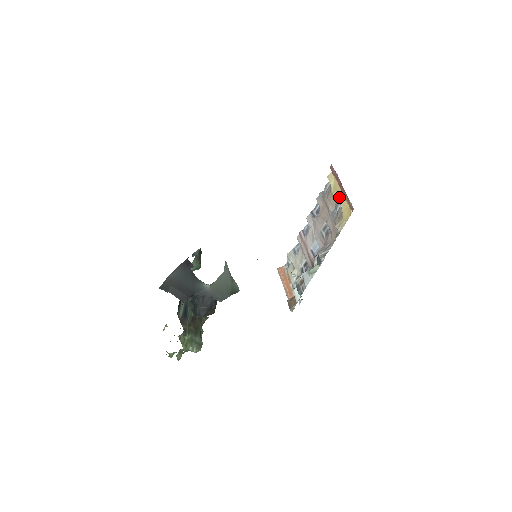
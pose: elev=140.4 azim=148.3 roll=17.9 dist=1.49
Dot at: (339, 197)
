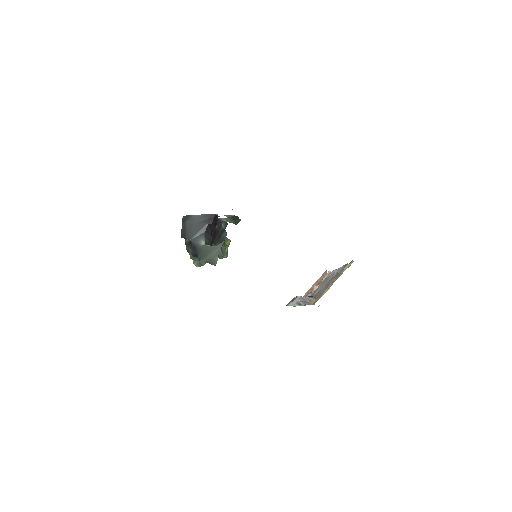
Dot at: (331, 284)
